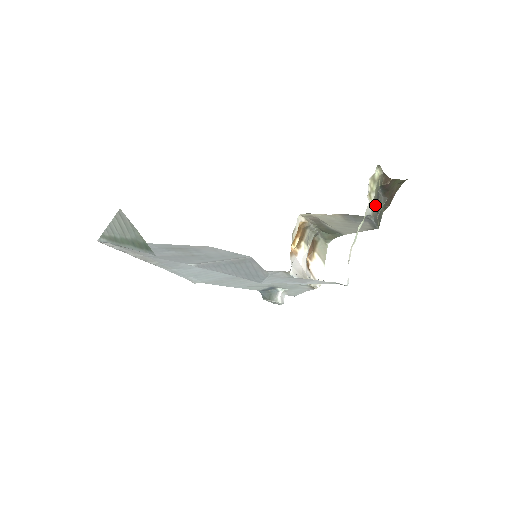
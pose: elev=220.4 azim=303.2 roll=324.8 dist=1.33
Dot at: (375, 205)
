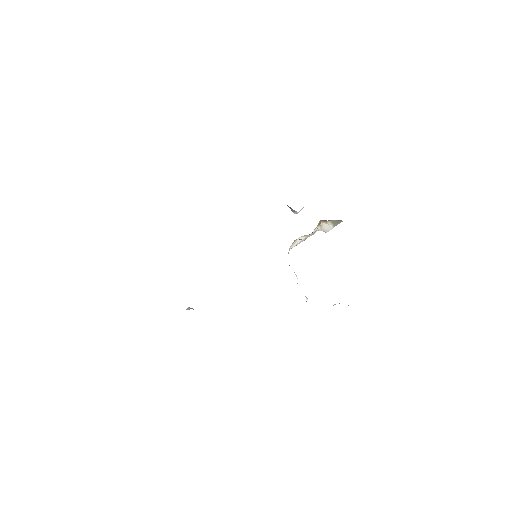
Dot at: occluded
